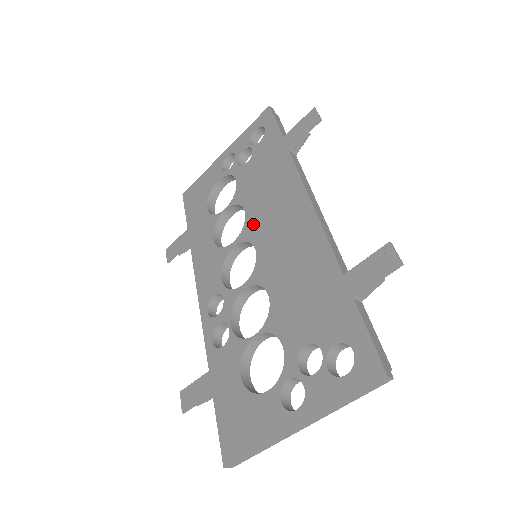
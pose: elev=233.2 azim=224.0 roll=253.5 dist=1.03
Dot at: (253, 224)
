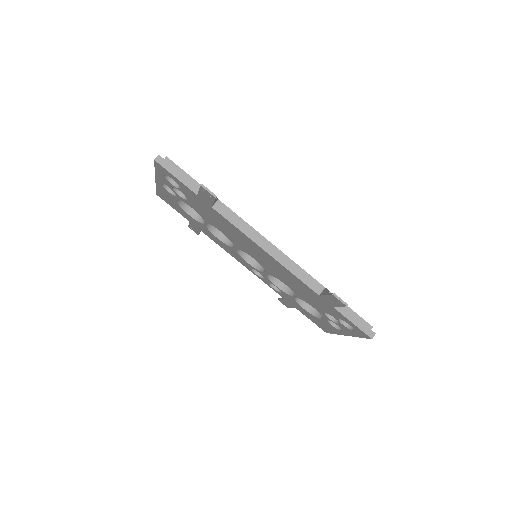
Dot at: (237, 244)
